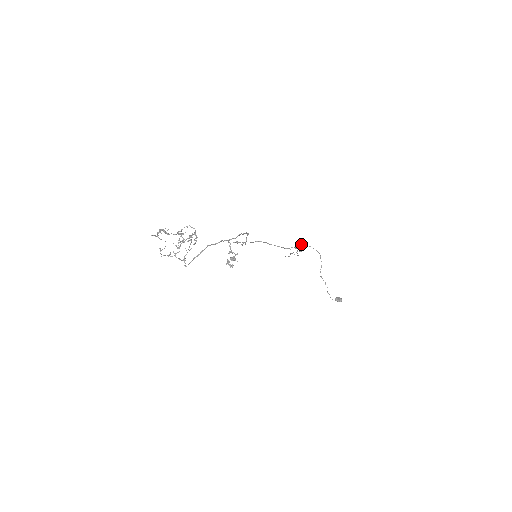
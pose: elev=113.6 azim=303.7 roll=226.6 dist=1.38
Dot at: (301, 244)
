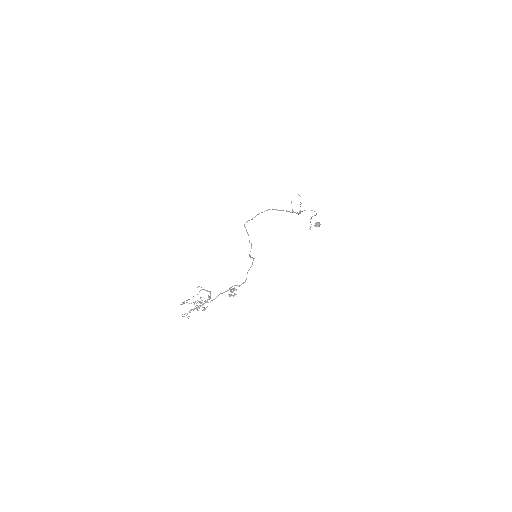
Dot at: (304, 210)
